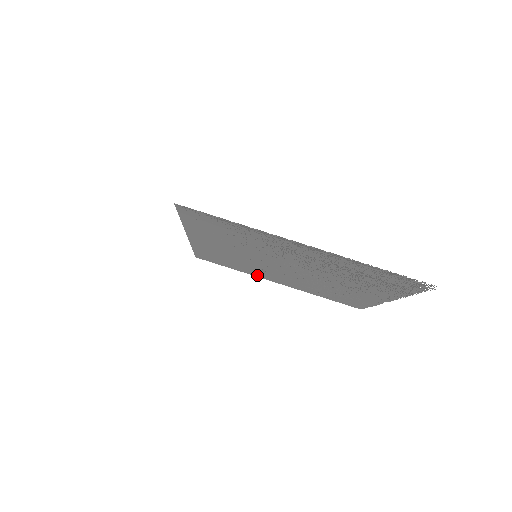
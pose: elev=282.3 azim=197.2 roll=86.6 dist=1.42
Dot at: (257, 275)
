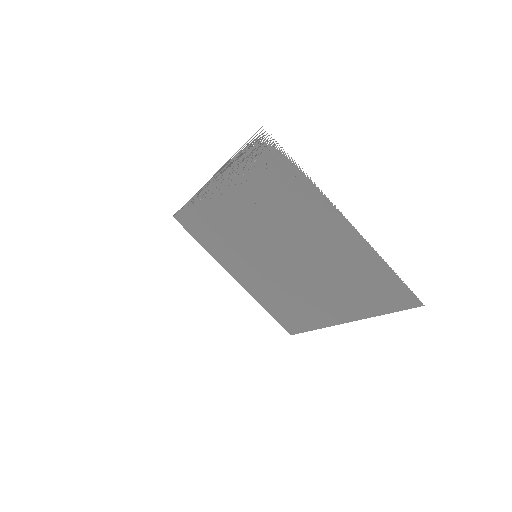
Dot at: (324, 320)
